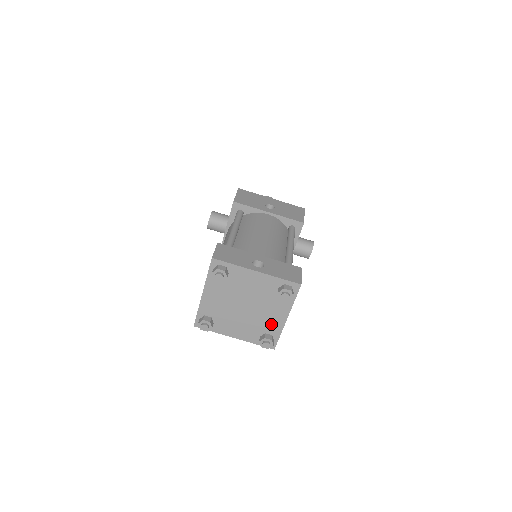
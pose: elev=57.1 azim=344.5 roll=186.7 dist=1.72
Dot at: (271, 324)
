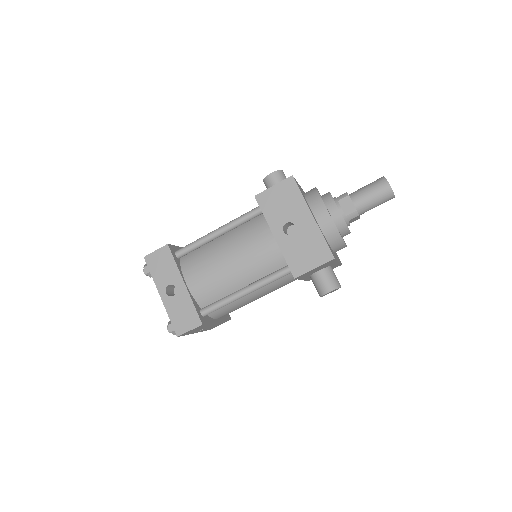
Dot at: occluded
